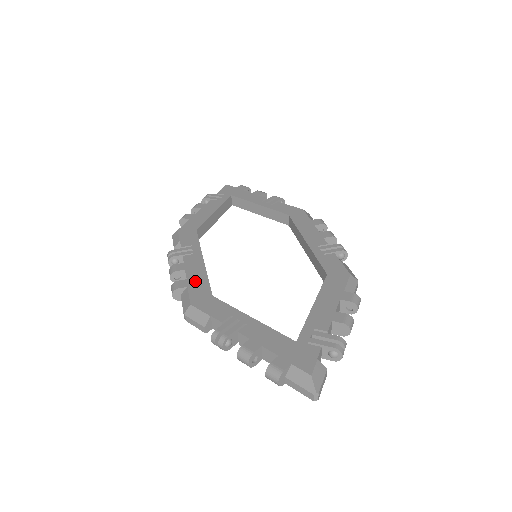
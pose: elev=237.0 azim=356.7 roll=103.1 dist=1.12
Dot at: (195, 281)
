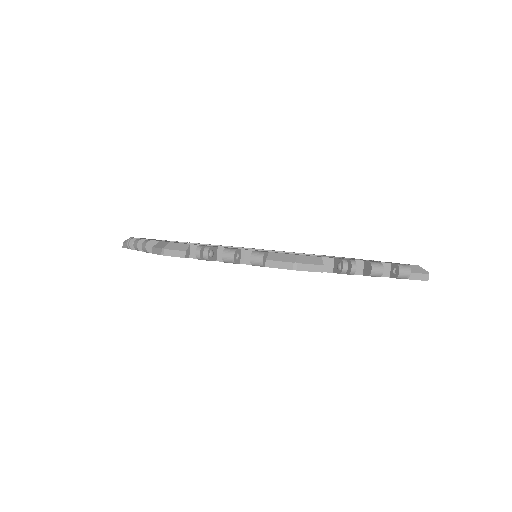
Dot at: (266, 251)
